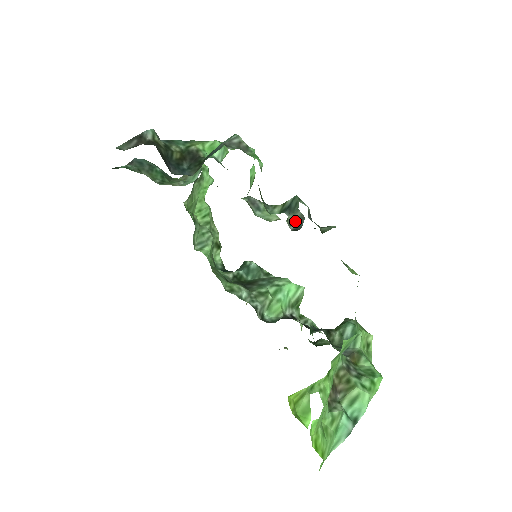
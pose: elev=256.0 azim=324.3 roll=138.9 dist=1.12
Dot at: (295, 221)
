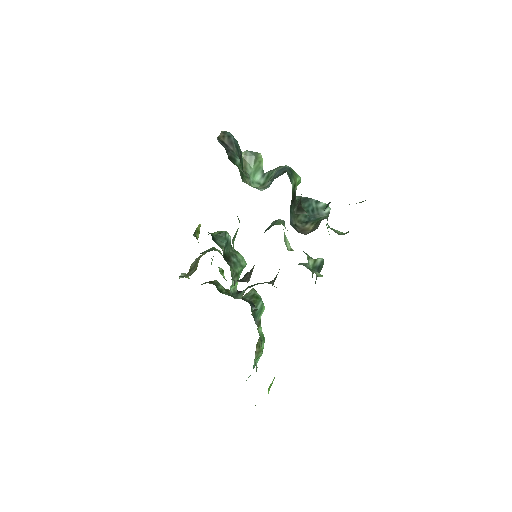
Dot at: (316, 278)
